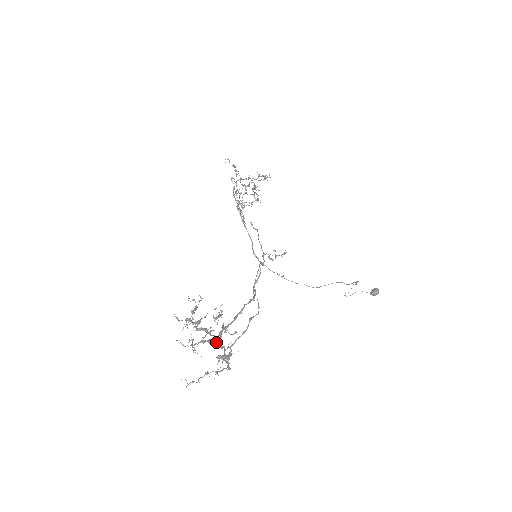
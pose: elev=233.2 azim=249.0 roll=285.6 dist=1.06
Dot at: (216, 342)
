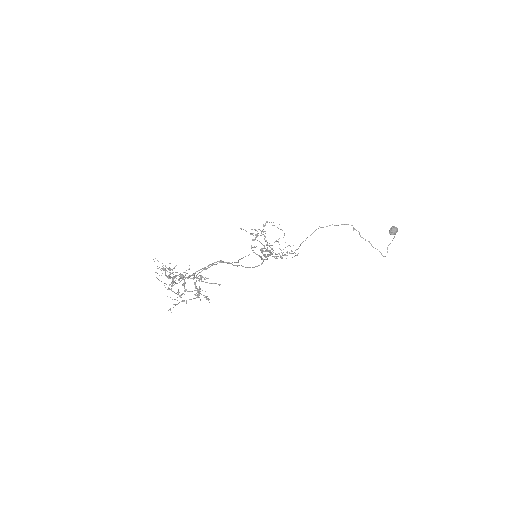
Dot at: occluded
